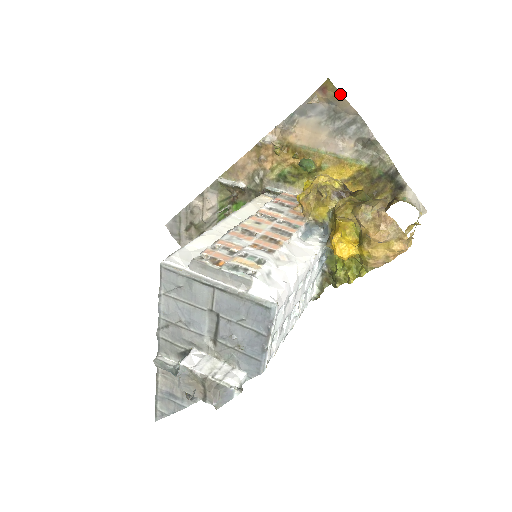
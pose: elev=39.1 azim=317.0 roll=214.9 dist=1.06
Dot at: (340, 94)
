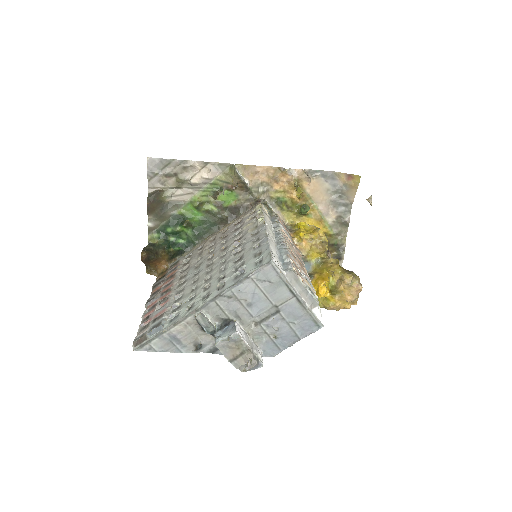
Dot at: (357, 188)
